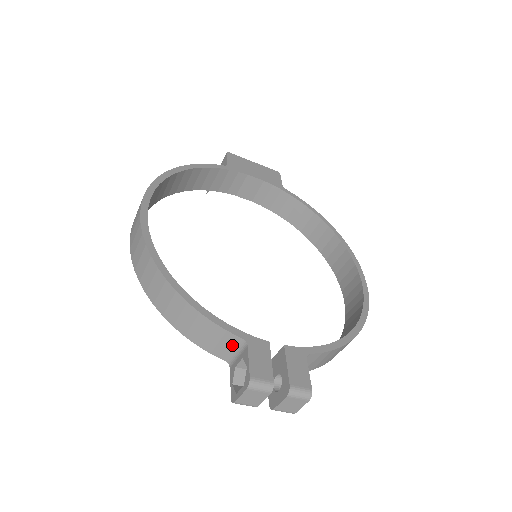
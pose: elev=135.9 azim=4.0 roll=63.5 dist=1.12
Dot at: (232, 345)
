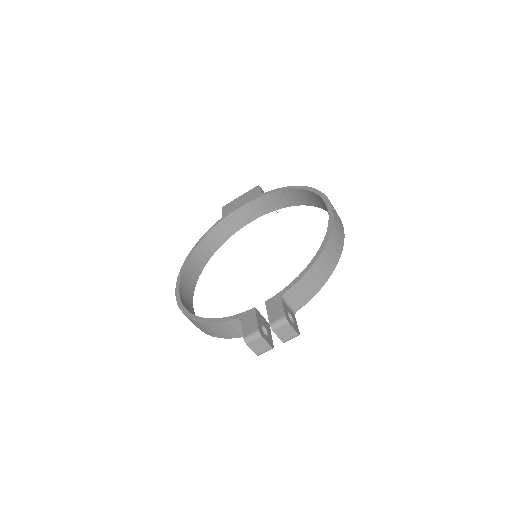
Dot at: (241, 325)
